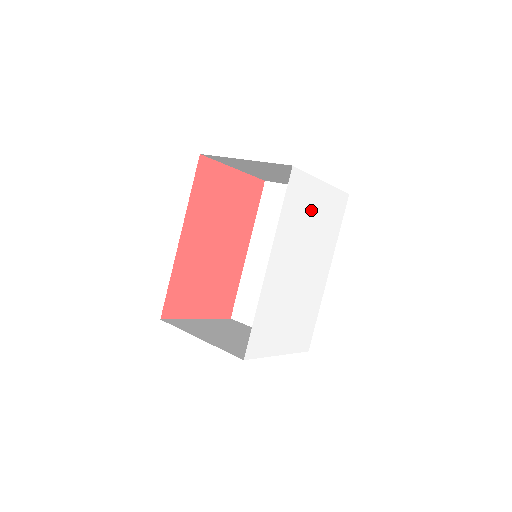
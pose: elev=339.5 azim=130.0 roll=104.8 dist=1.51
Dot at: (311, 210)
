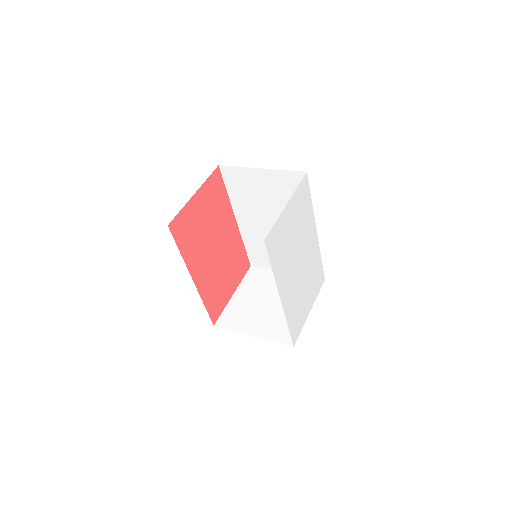
Dot at: (288, 231)
